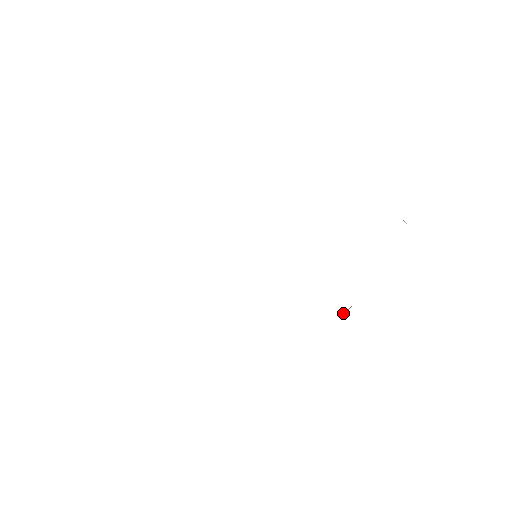
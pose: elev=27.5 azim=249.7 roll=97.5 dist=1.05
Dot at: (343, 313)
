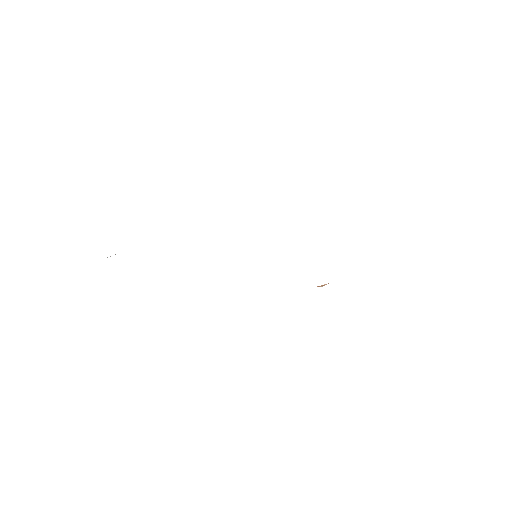
Dot at: (321, 286)
